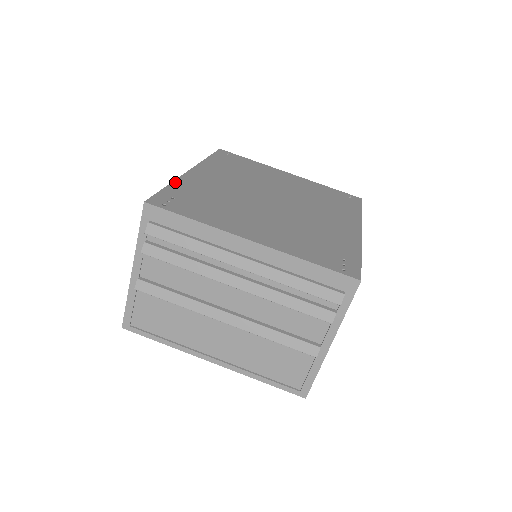
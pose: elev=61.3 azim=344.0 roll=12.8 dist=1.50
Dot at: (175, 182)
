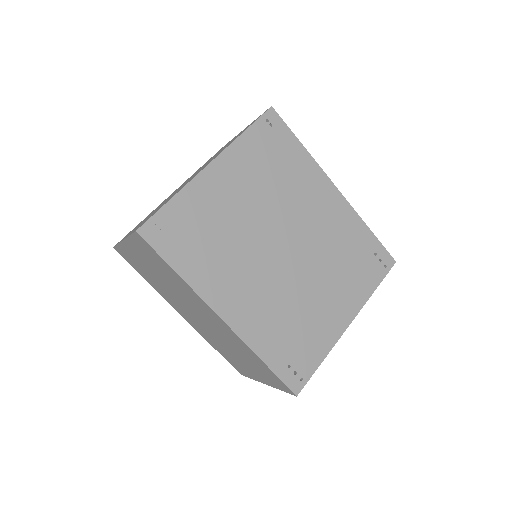
Dot at: (256, 352)
